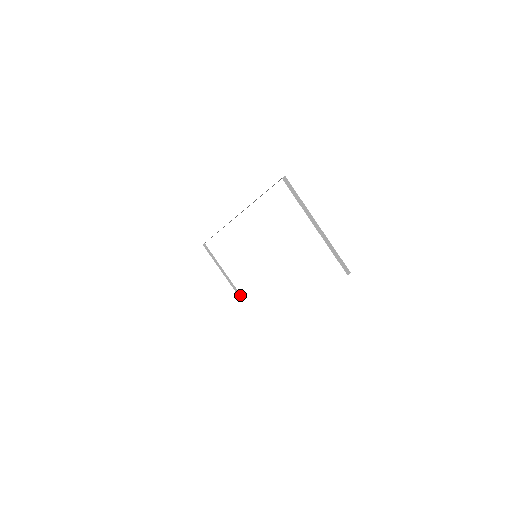
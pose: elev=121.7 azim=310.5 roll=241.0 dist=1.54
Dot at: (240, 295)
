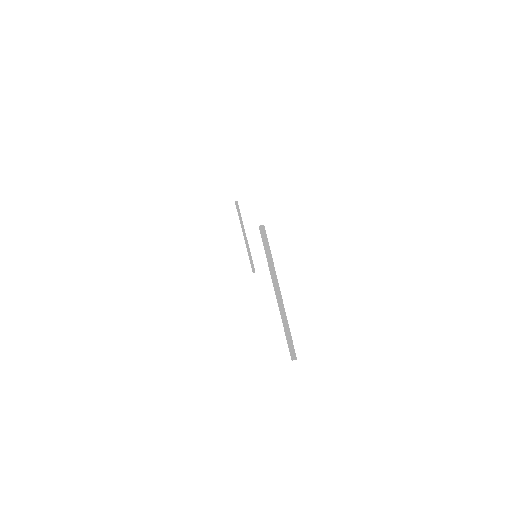
Dot at: (253, 267)
